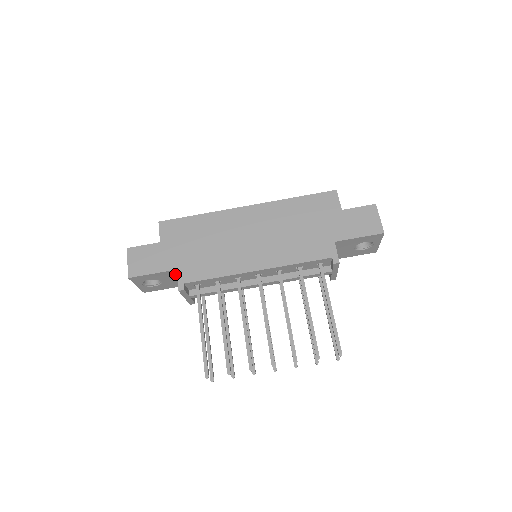
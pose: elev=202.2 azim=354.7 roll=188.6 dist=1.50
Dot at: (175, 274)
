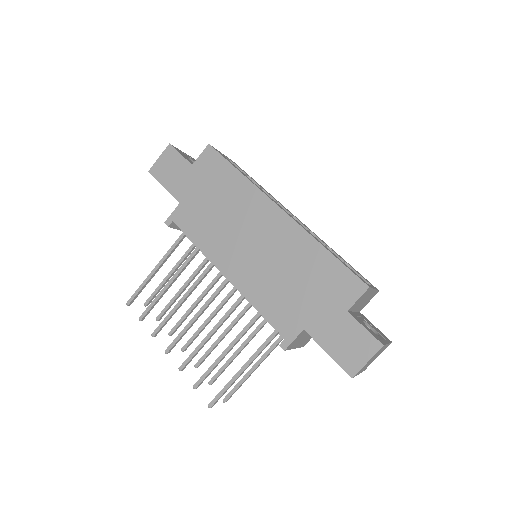
Dot at: occluded
